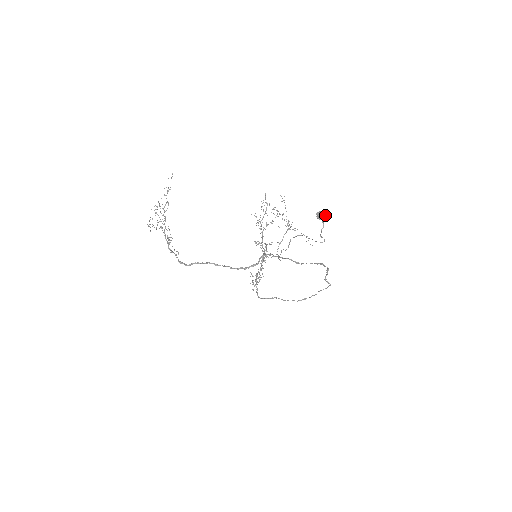
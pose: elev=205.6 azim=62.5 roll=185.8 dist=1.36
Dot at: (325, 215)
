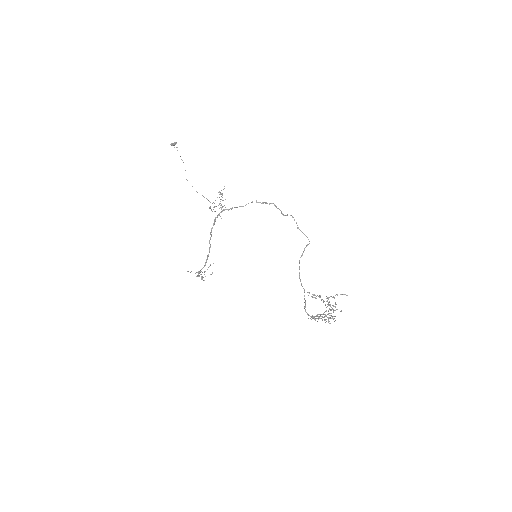
Dot at: (174, 143)
